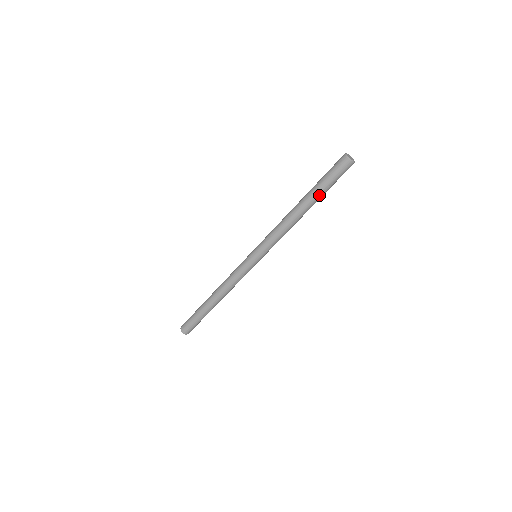
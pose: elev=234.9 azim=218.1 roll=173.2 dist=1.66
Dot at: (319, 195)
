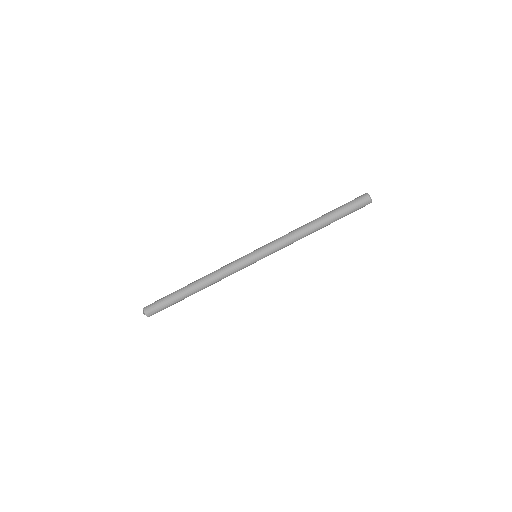
Dot at: (334, 216)
